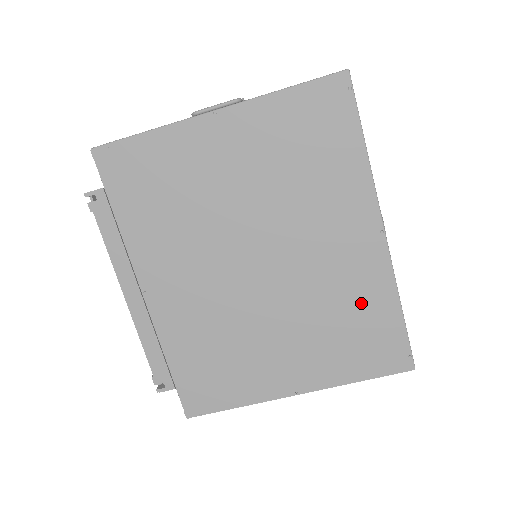
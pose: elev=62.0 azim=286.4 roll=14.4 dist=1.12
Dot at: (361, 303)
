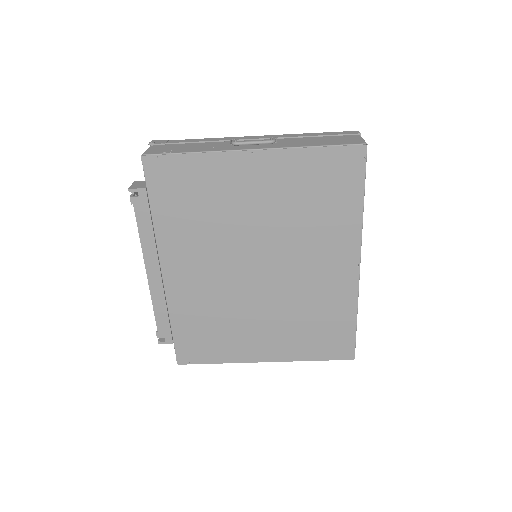
Dot at: (329, 310)
